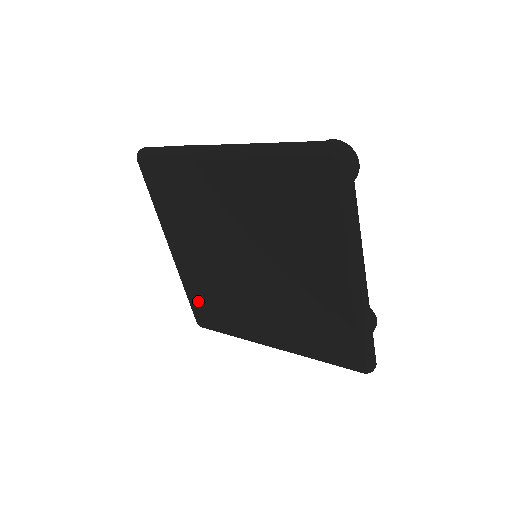
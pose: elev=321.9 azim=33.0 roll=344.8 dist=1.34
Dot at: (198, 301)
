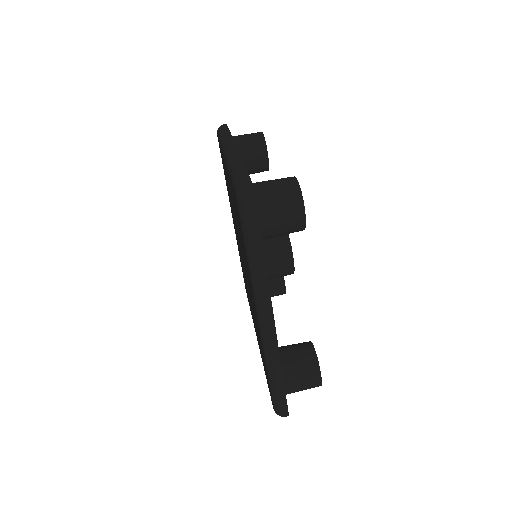
Dot at: (242, 270)
